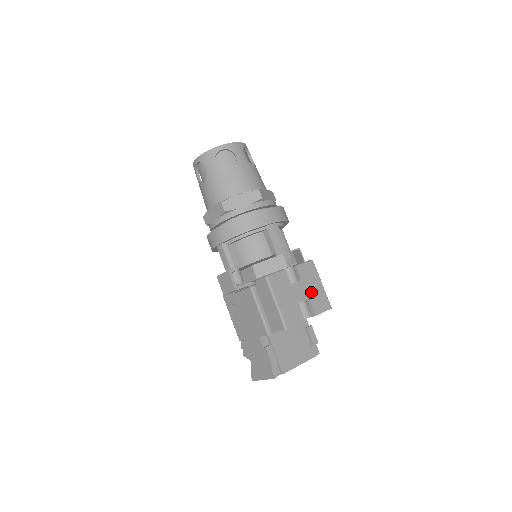
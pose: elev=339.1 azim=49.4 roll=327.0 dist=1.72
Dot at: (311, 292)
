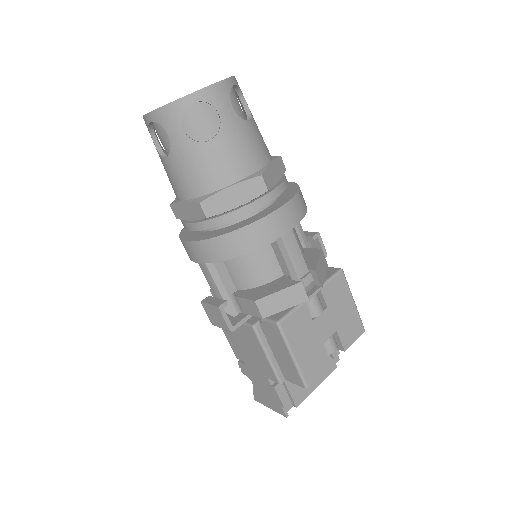
Dot at: (339, 320)
